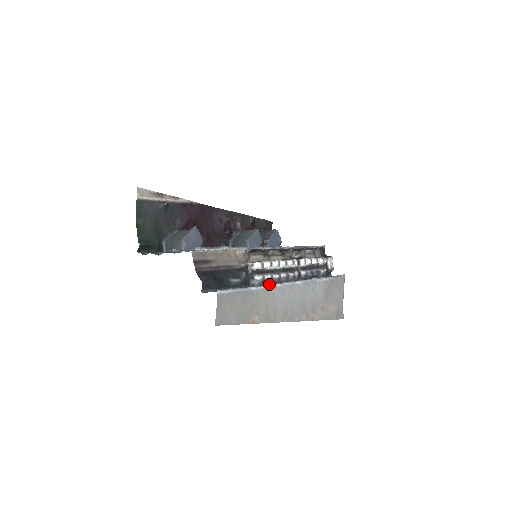
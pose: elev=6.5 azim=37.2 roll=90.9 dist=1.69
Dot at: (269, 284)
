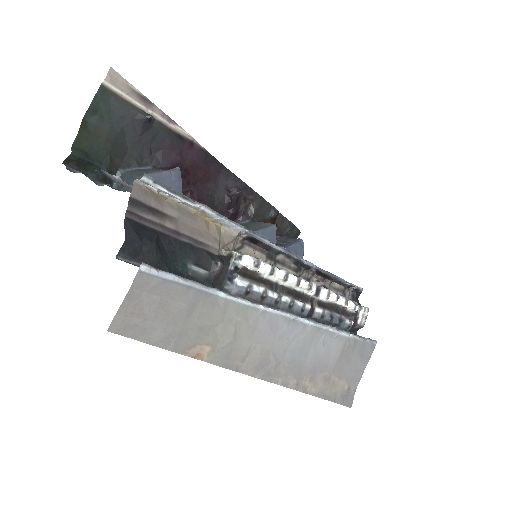
Dot at: (256, 302)
